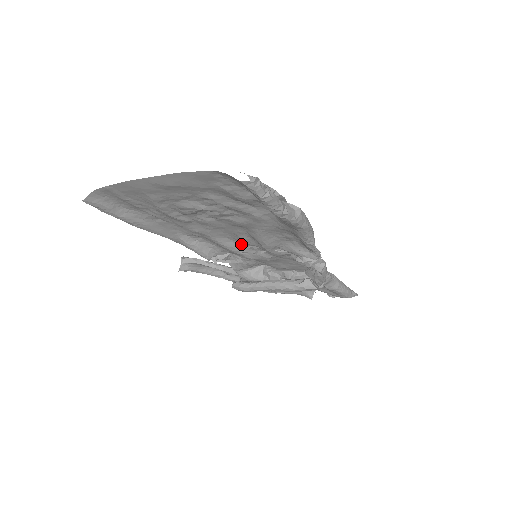
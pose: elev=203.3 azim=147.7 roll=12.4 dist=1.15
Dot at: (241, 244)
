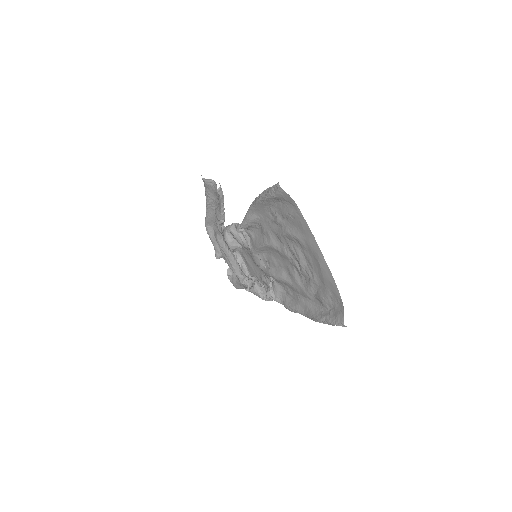
Dot at: (265, 253)
